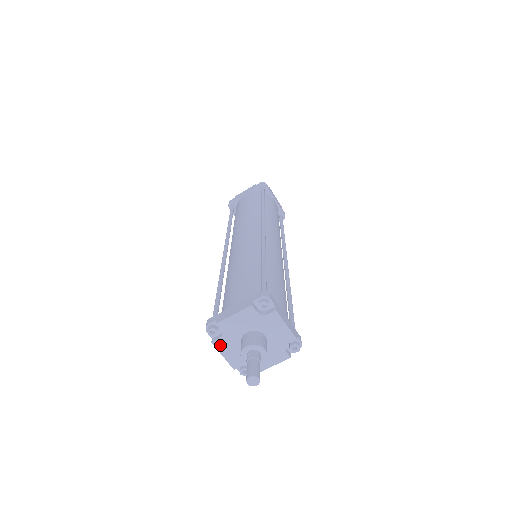
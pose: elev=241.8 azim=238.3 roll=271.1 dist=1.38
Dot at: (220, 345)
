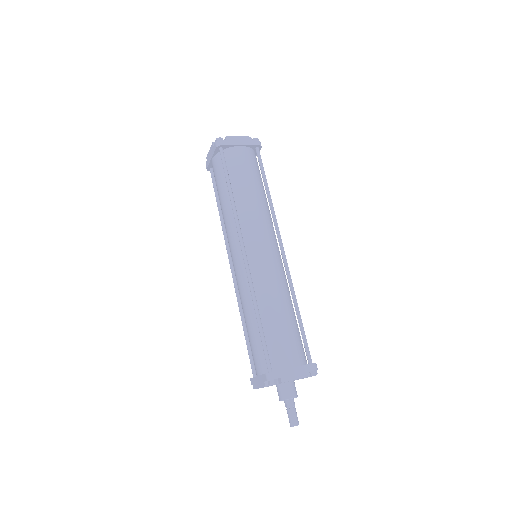
Dot at: (268, 386)
